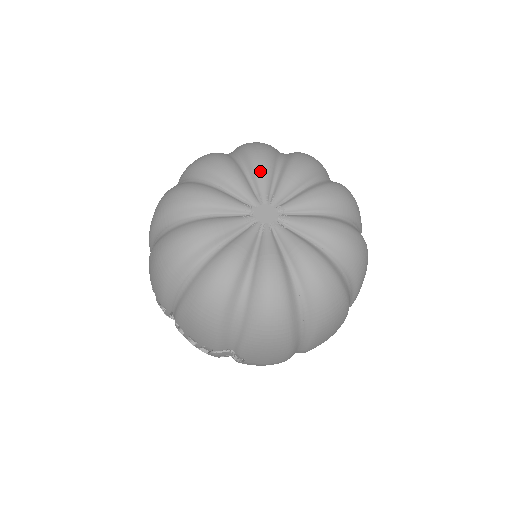
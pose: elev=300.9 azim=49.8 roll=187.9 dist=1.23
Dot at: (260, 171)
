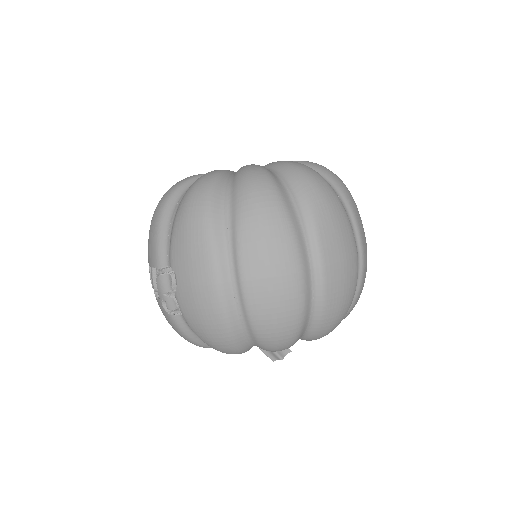
Dot at: occluded
